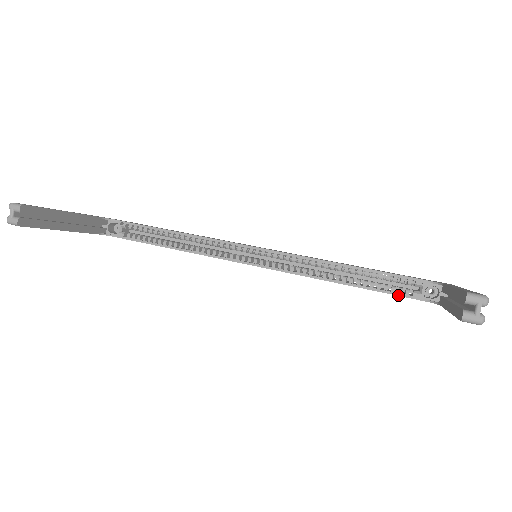
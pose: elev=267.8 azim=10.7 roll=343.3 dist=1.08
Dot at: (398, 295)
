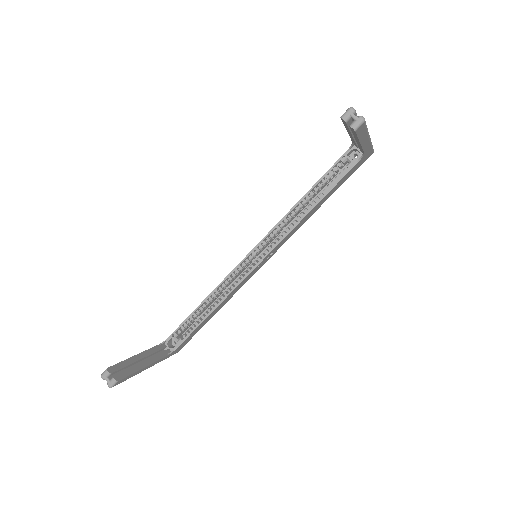
Dot at: (342, 178)
